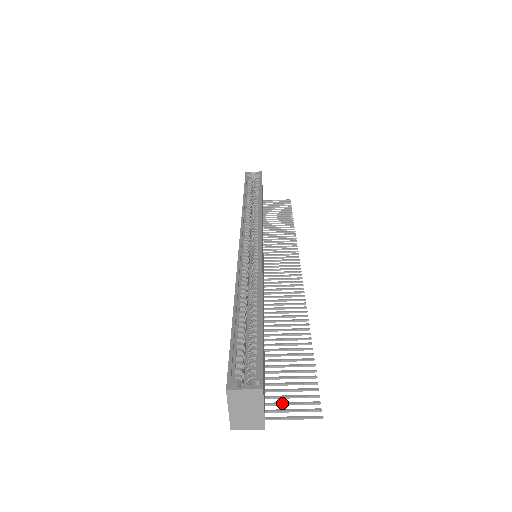
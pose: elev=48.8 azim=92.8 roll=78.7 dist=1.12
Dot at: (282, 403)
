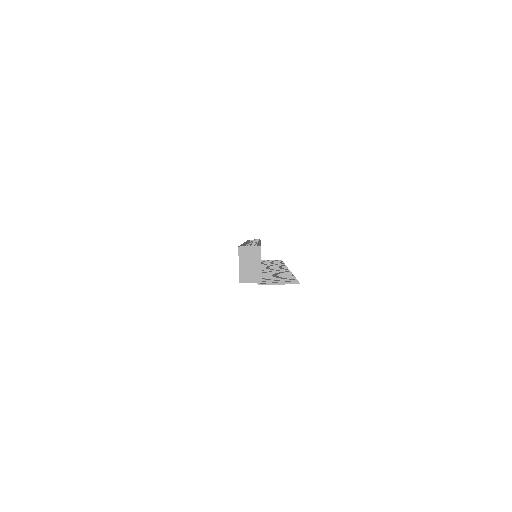
Dot at: (273, 282)
